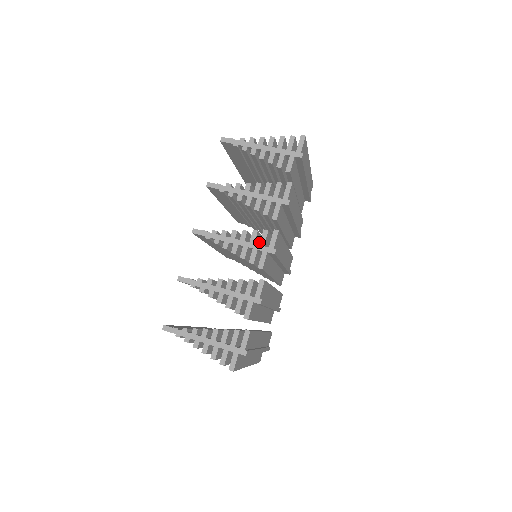
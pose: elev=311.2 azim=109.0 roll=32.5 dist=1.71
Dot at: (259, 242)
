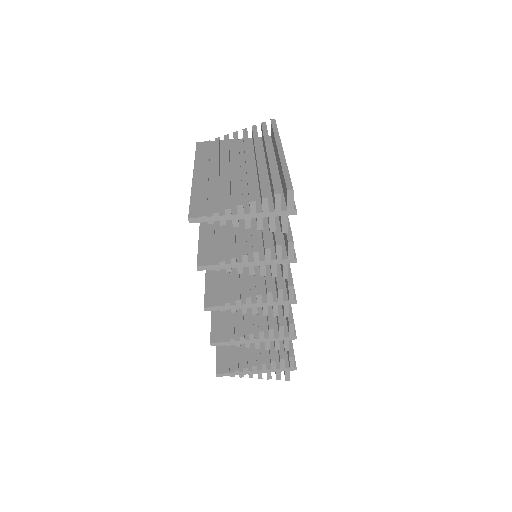
Dot at: occluded
